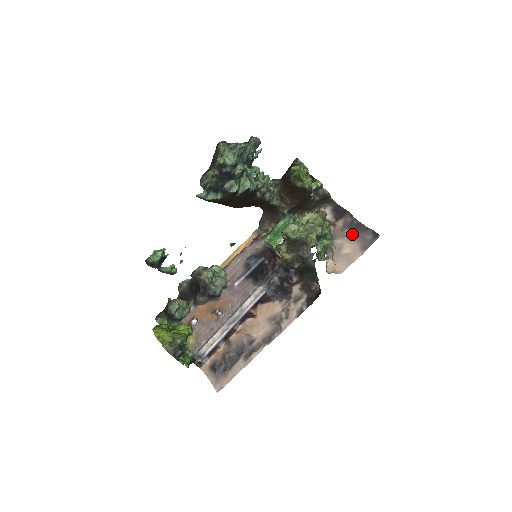
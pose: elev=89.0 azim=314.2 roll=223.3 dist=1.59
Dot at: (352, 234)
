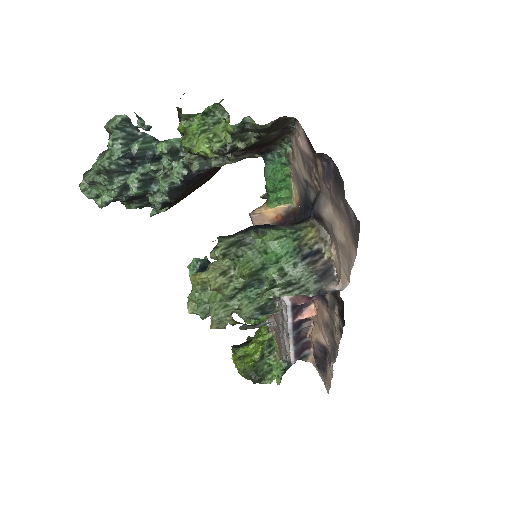
Dot at: (334, 198)
